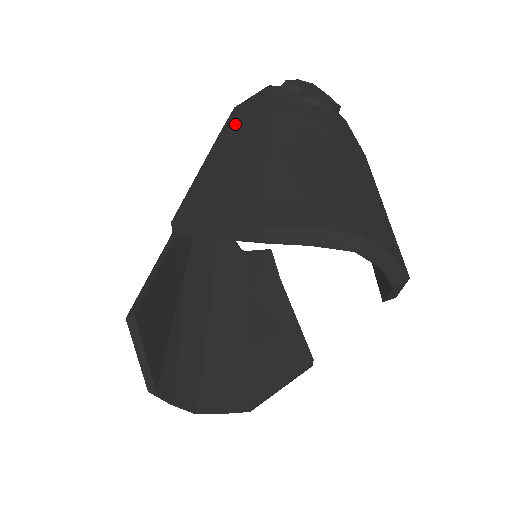
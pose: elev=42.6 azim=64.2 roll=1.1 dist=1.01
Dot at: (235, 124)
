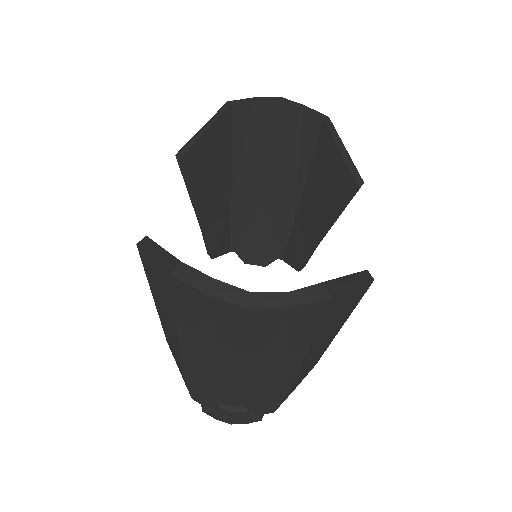
Dot at: occluded
